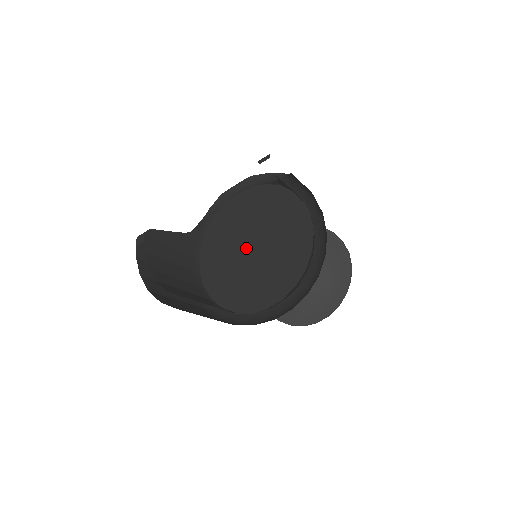
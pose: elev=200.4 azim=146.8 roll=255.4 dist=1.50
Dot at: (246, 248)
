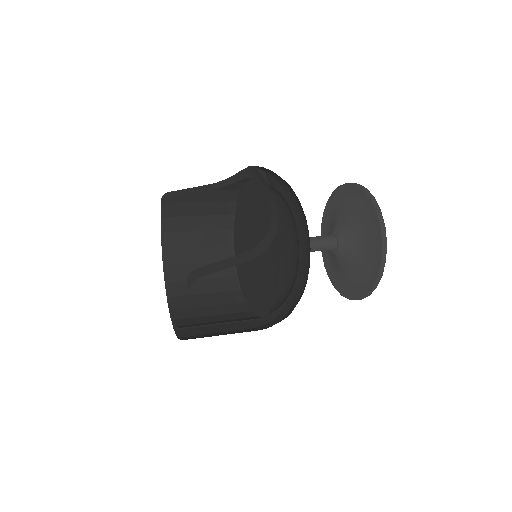
Dot at: (251, 243)
